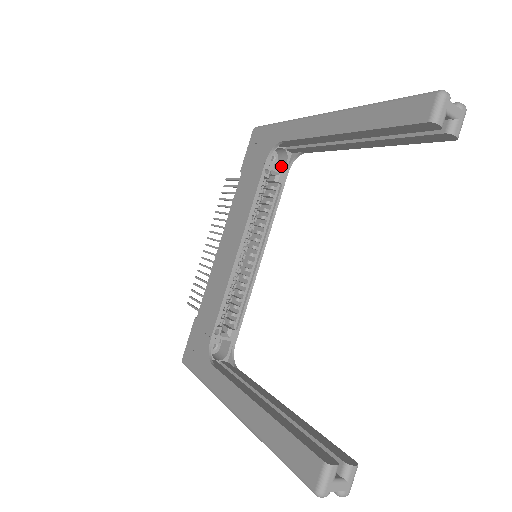
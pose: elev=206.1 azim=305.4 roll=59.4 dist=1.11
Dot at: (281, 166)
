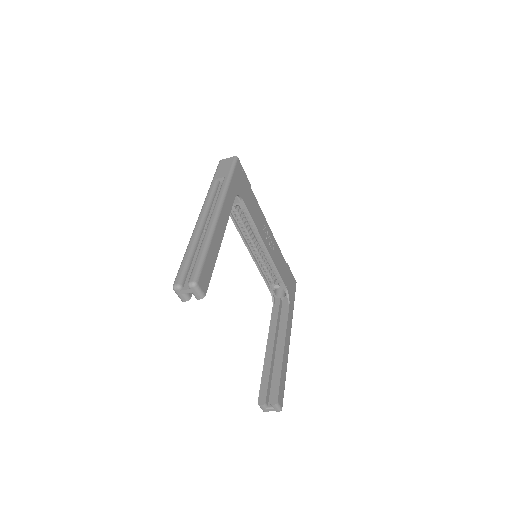
Dot at: occluded
